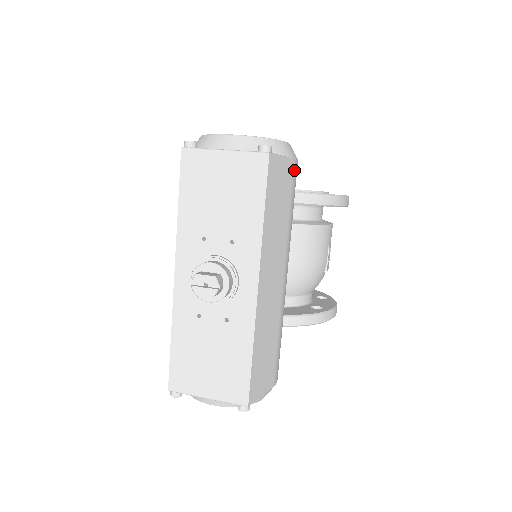
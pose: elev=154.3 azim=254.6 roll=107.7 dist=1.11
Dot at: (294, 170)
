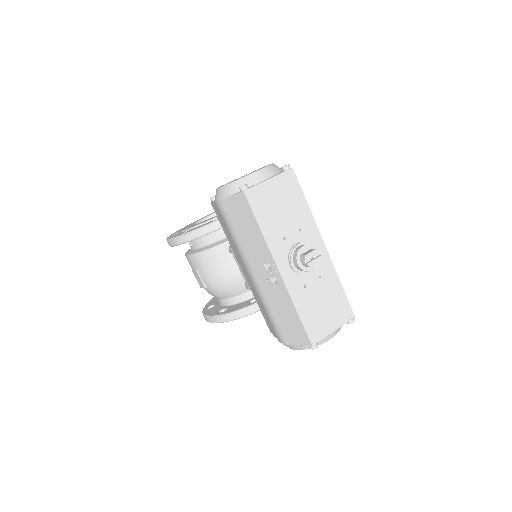
Dot at: occluded
